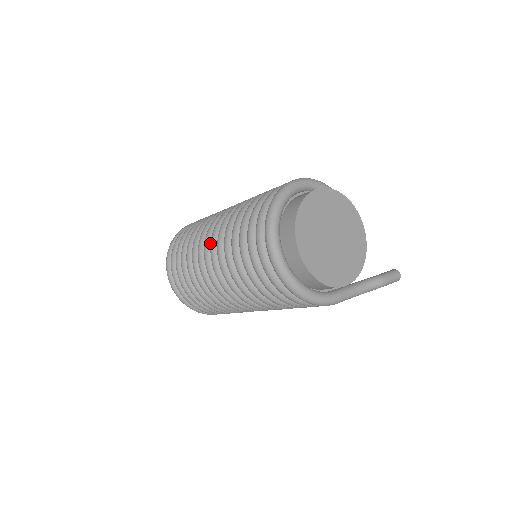
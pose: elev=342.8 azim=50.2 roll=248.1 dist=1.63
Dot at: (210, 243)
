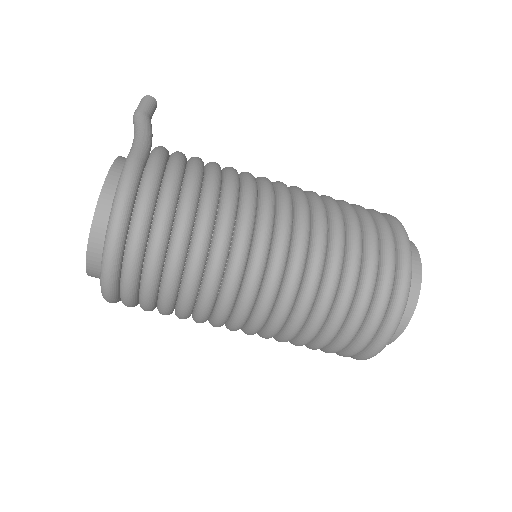
Dot at: (260, 286)
